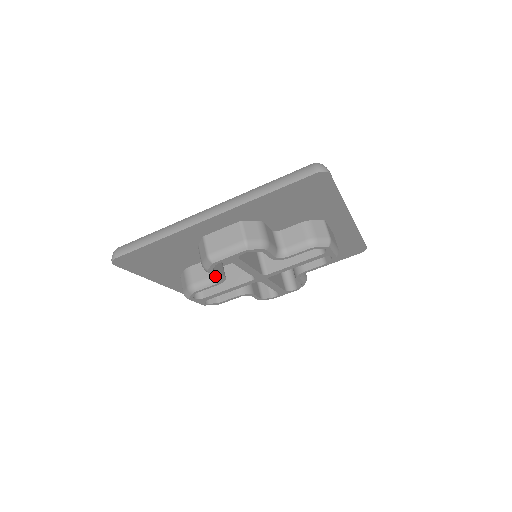
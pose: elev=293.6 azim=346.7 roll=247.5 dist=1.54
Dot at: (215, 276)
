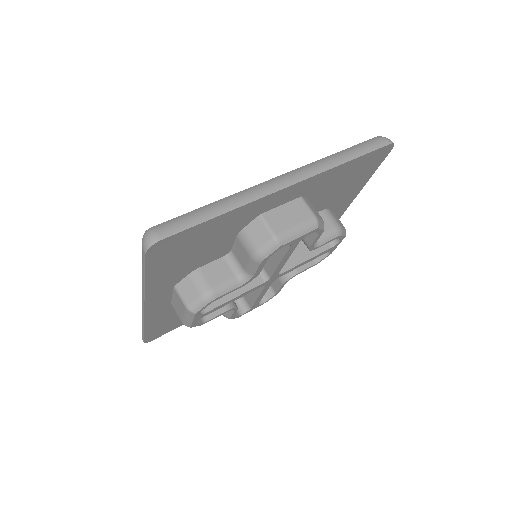
Dot at: (256, 271)
